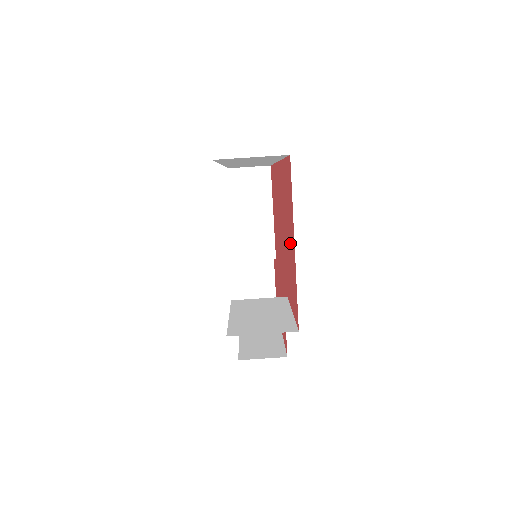
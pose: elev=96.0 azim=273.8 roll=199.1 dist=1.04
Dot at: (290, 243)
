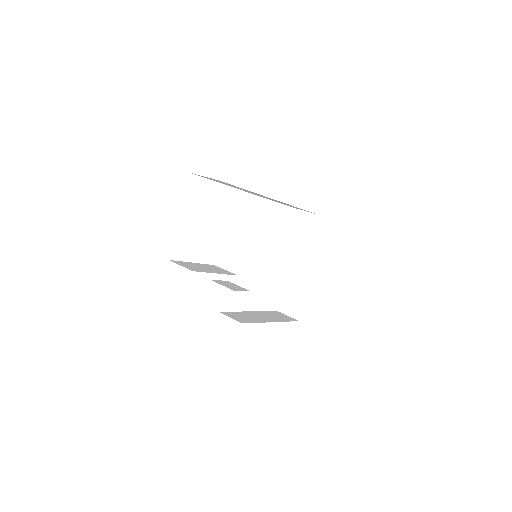
Dot at: occluded
